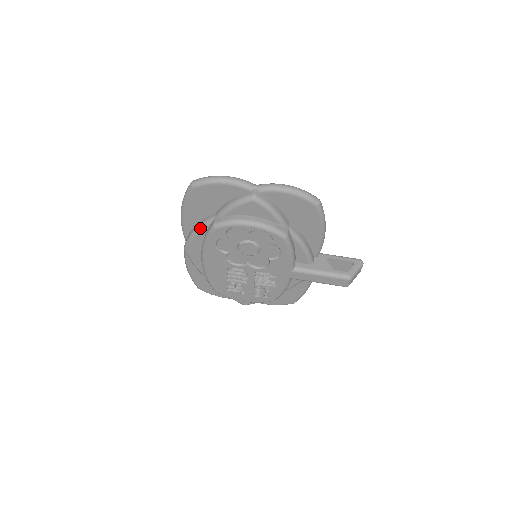
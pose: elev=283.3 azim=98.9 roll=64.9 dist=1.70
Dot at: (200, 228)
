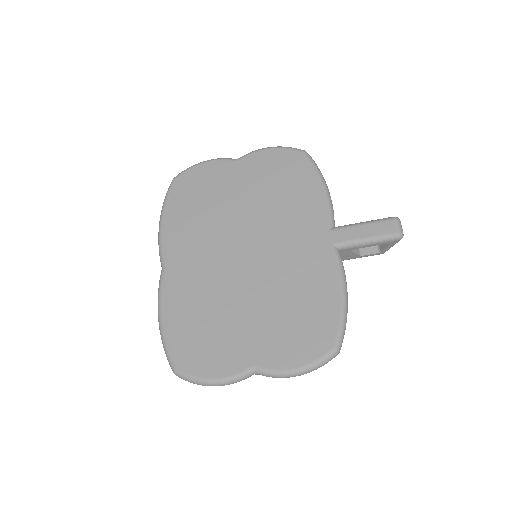
Dot at: occluded
